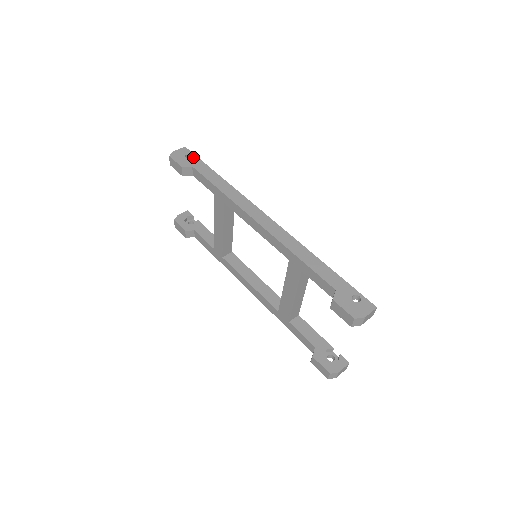
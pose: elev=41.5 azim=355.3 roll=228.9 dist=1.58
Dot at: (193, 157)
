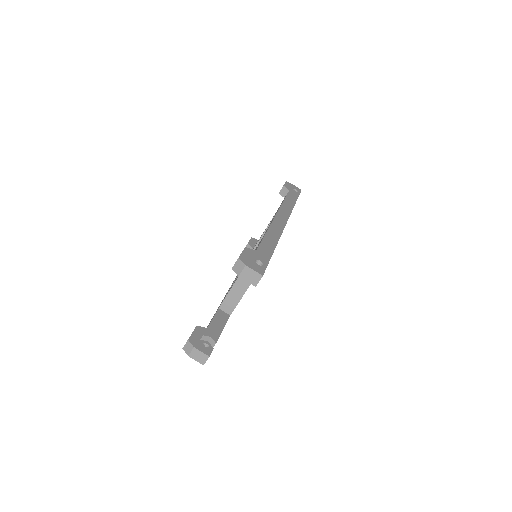
Dot at: (297, 192)
